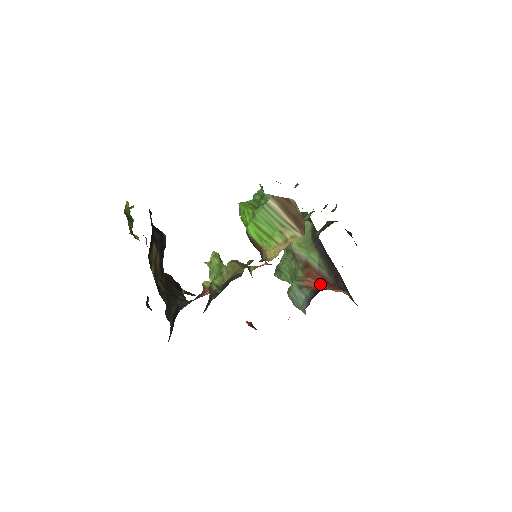
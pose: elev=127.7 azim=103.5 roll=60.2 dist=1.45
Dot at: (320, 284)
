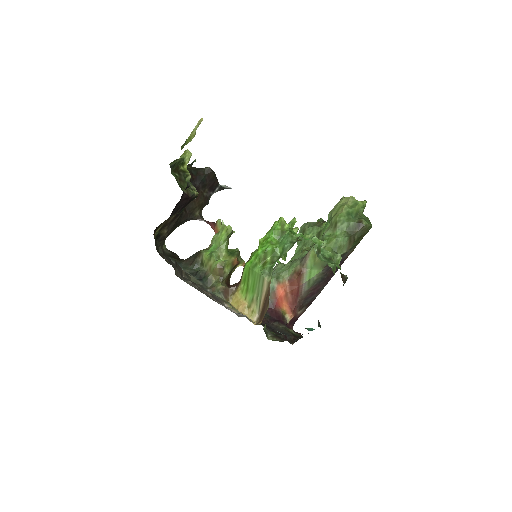
Dot at: (288, 295)
